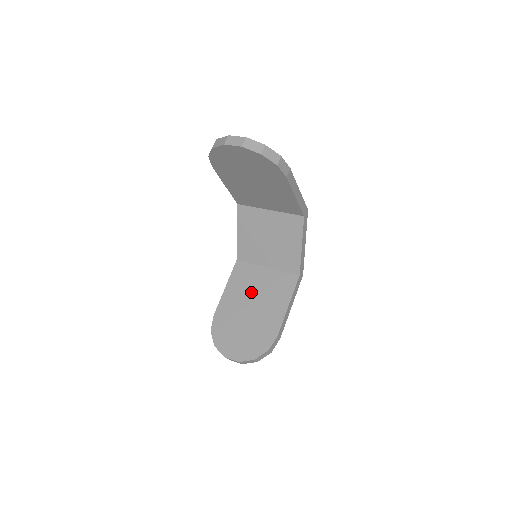
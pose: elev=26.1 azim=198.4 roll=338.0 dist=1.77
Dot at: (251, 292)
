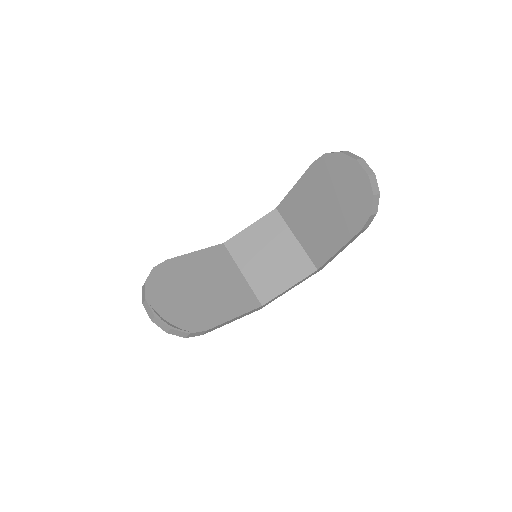
Dot at: (214, 277)
